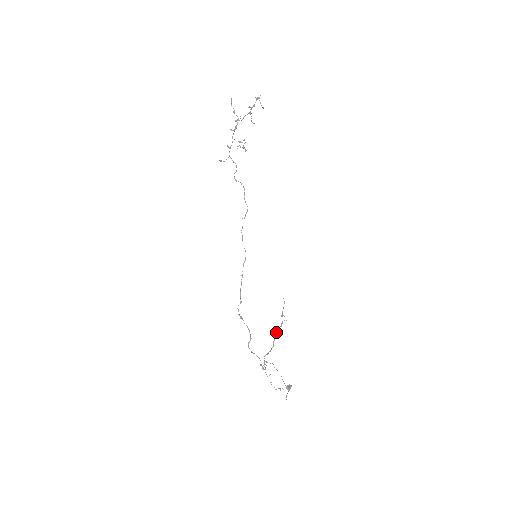
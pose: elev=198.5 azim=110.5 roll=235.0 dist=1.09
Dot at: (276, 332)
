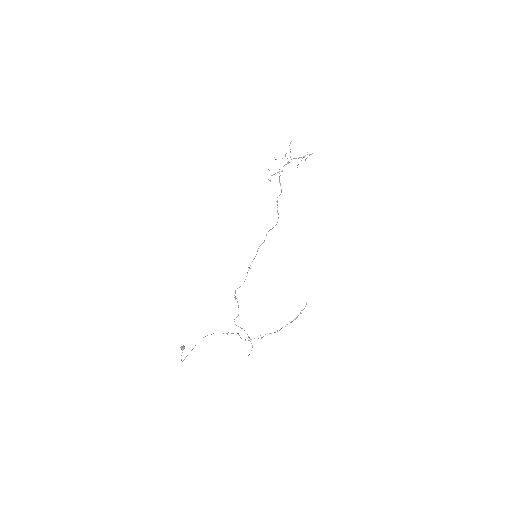
Dot at: occluded
